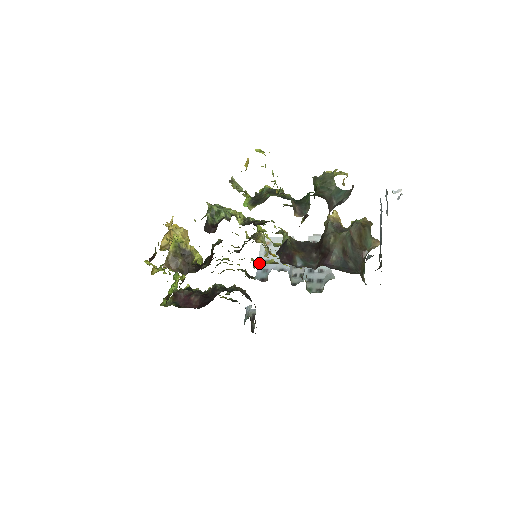
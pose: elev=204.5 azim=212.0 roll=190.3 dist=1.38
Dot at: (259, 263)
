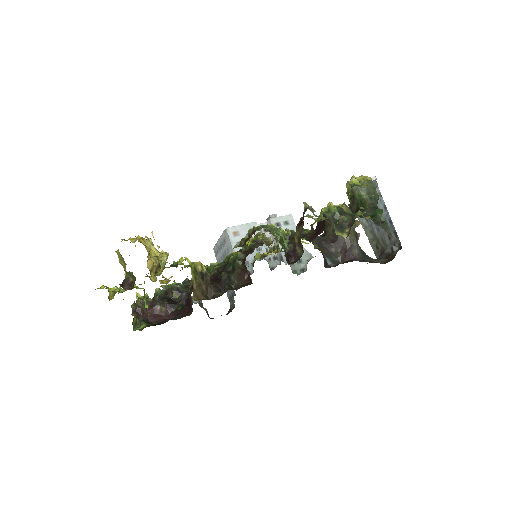
Dot at: occluded
